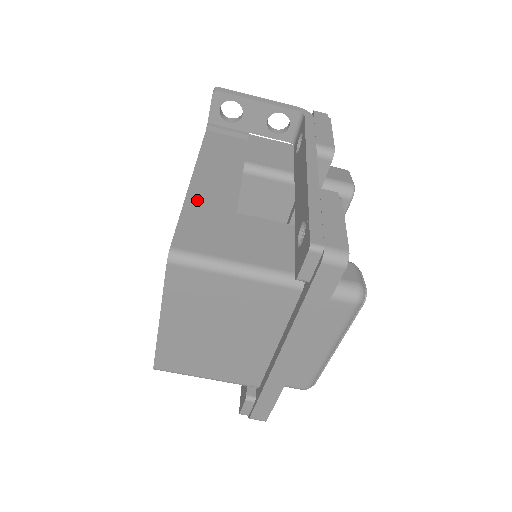
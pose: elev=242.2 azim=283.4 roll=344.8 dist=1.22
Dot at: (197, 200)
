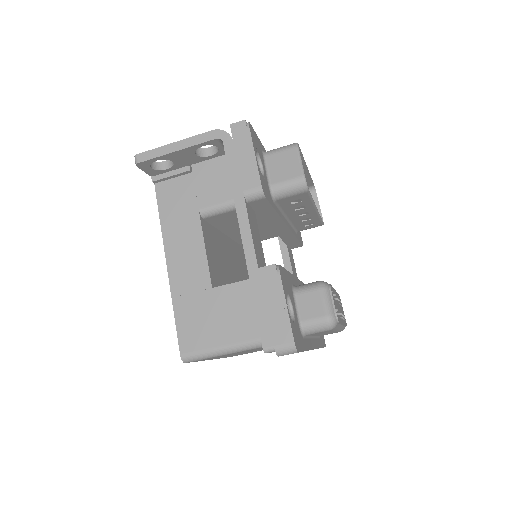
Dot at: (180, 291)
